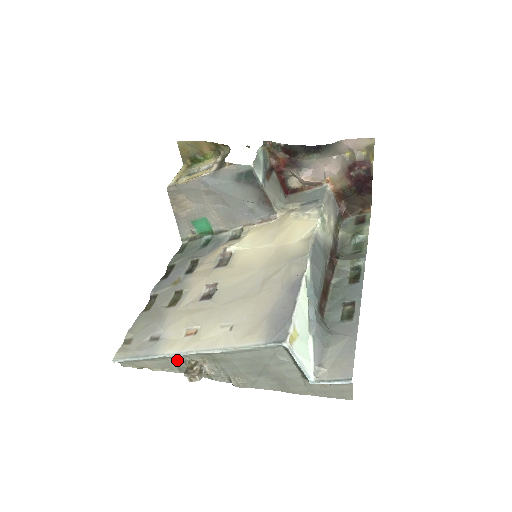
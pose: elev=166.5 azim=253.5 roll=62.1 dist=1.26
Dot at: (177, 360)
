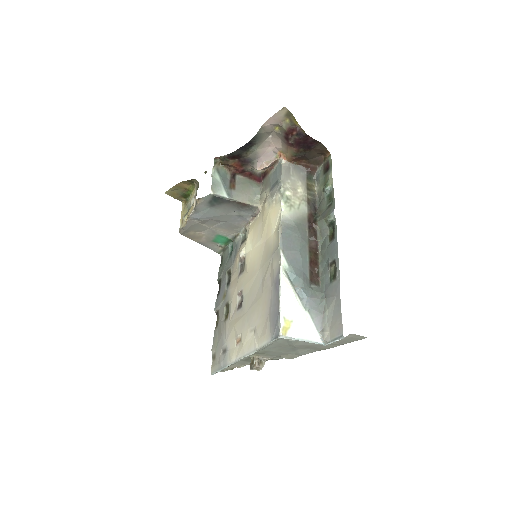
Dot at: (244, 359)
